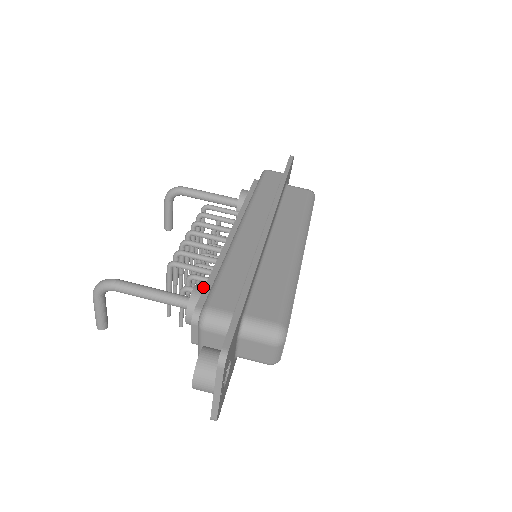
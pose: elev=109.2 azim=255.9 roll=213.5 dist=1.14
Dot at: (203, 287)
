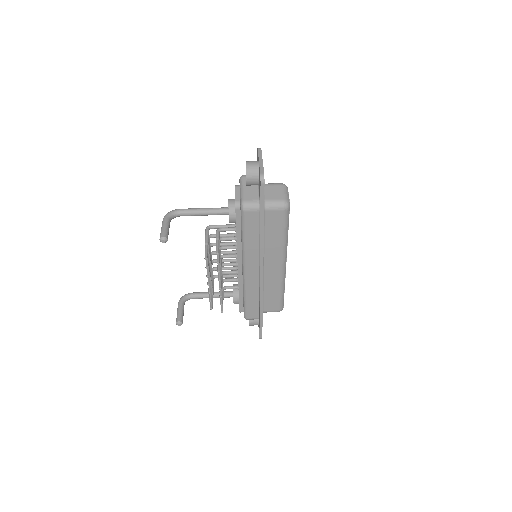
Dot at: occluded
